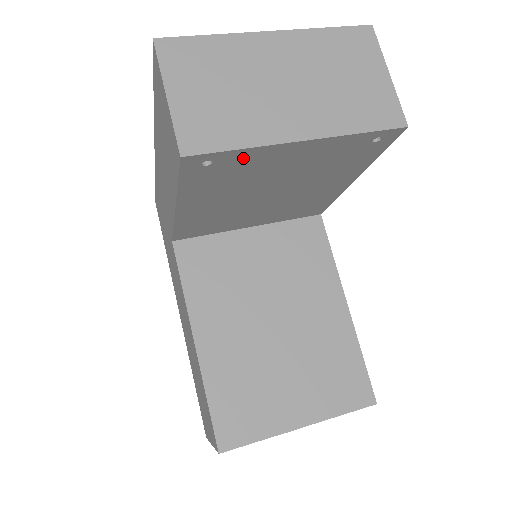
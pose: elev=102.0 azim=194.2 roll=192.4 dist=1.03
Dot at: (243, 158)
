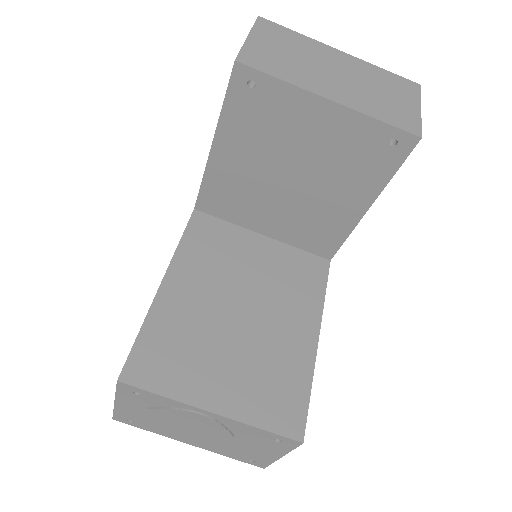
Dot at: (280, 96)
